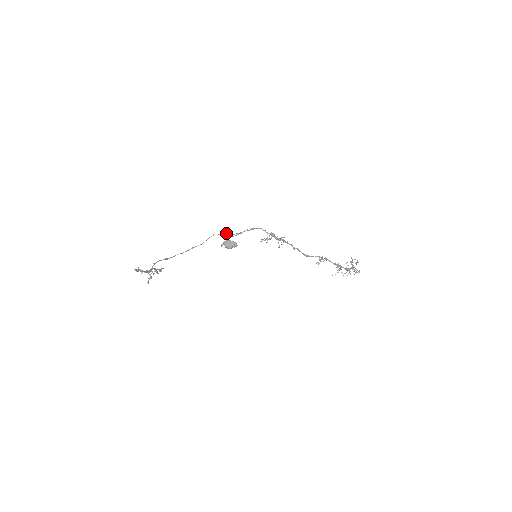
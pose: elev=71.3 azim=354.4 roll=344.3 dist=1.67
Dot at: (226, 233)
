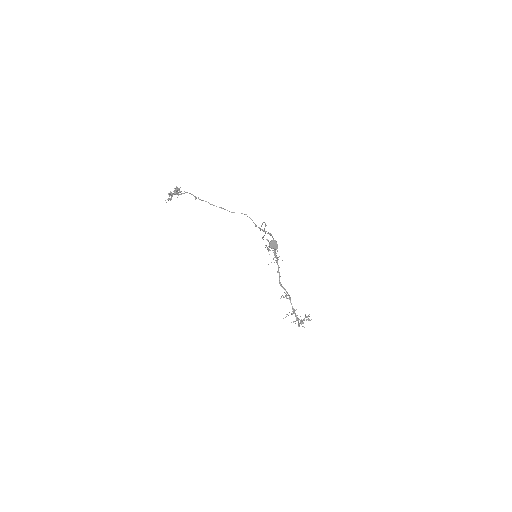
Dot at: occluded
